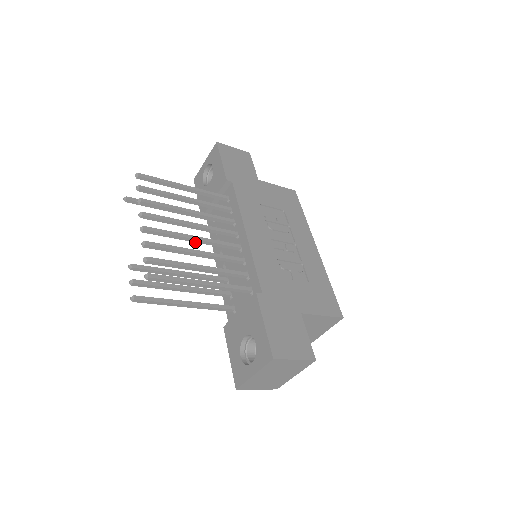
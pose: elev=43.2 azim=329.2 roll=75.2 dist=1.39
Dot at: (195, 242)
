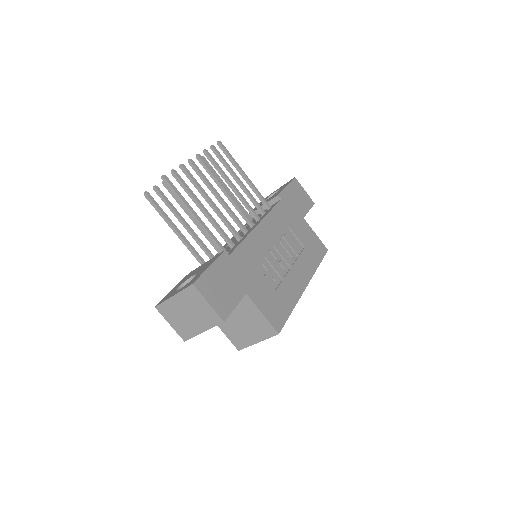
Dot at: occluded
